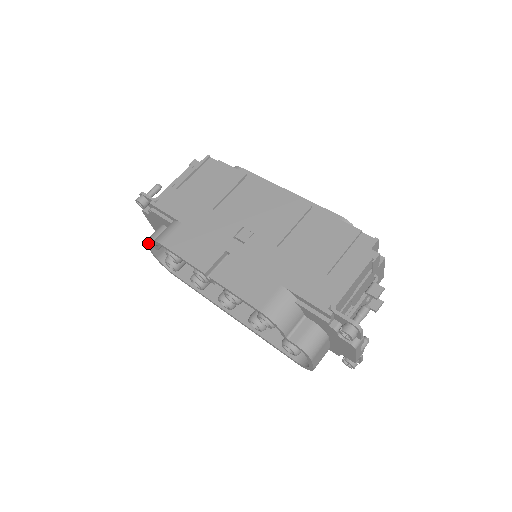
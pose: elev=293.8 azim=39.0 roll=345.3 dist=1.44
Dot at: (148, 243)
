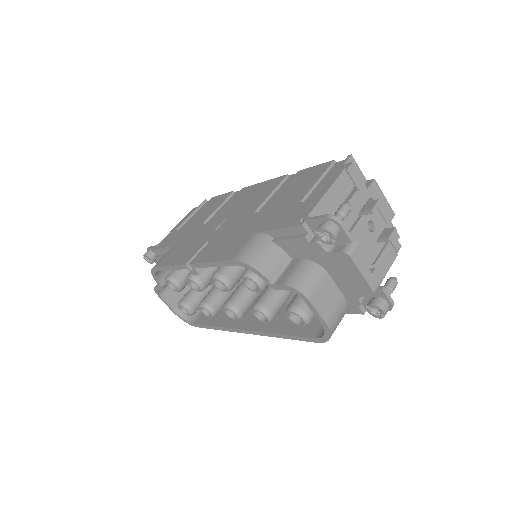
Dot at: (155, 288)
